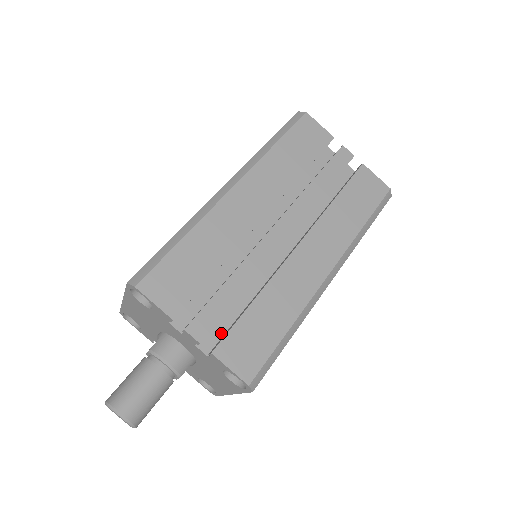
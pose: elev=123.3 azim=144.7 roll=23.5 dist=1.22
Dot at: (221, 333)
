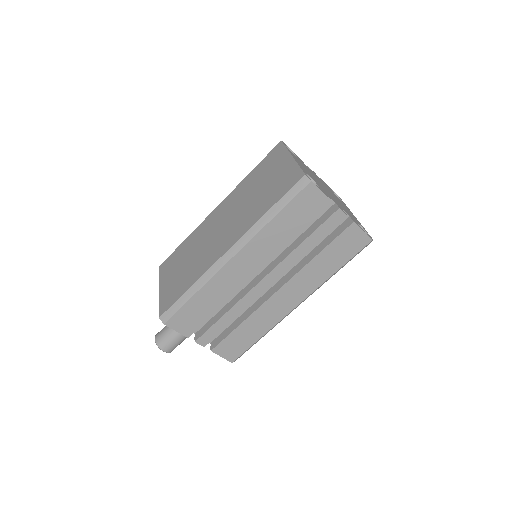
Dot at: occluded
